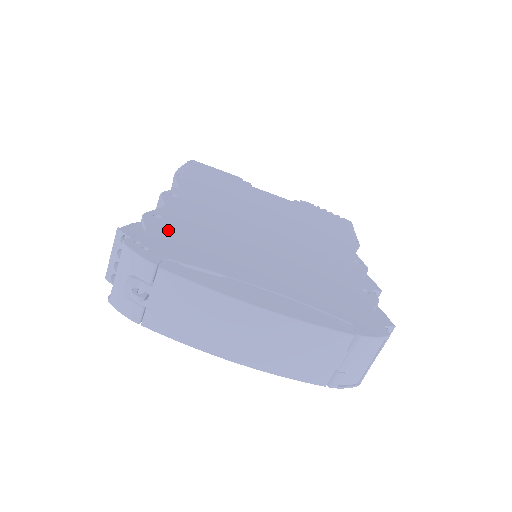
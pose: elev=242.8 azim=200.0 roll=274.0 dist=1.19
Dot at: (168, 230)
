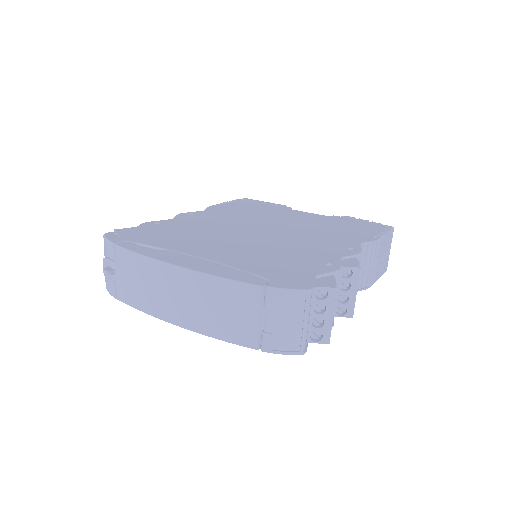
Dot at: (154, 229)
